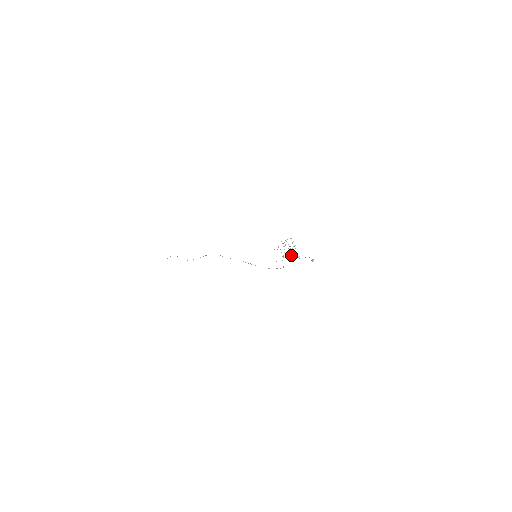
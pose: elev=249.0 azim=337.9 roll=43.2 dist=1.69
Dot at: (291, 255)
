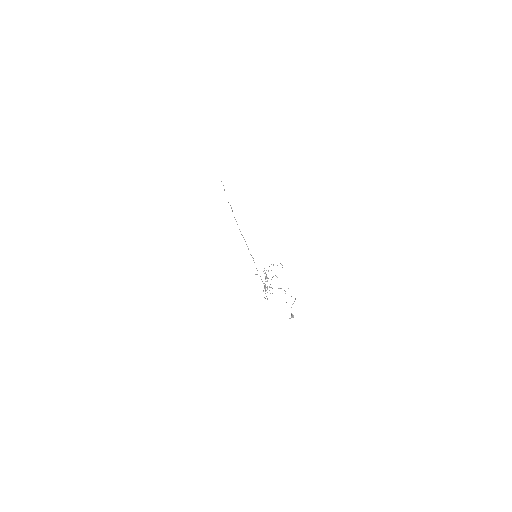
Dot at: occluded
